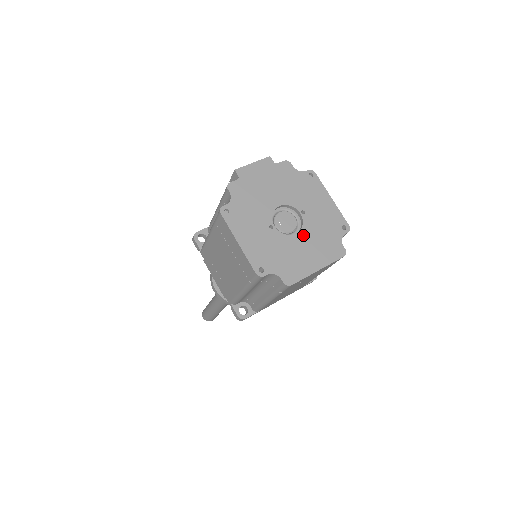
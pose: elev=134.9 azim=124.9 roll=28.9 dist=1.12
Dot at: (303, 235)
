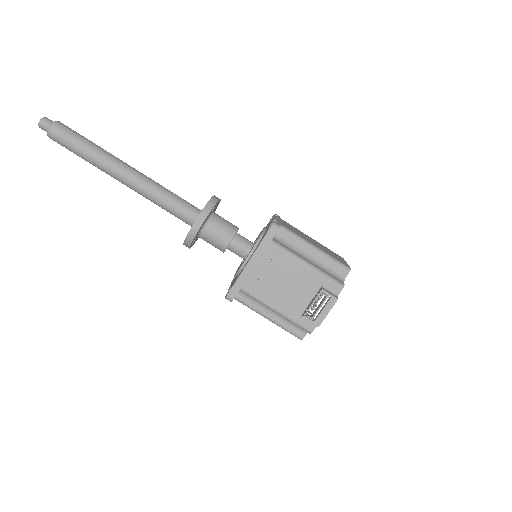
Dot at: occluded
